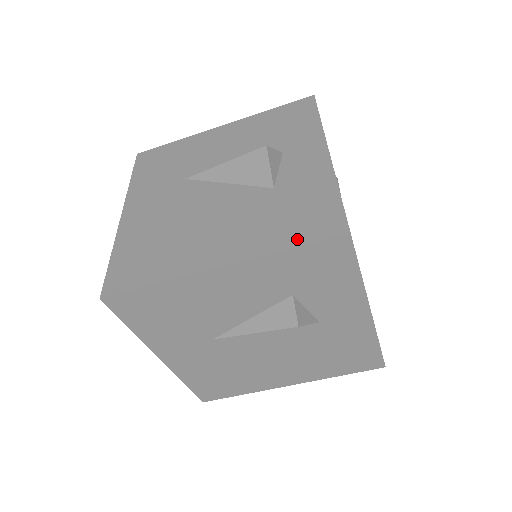
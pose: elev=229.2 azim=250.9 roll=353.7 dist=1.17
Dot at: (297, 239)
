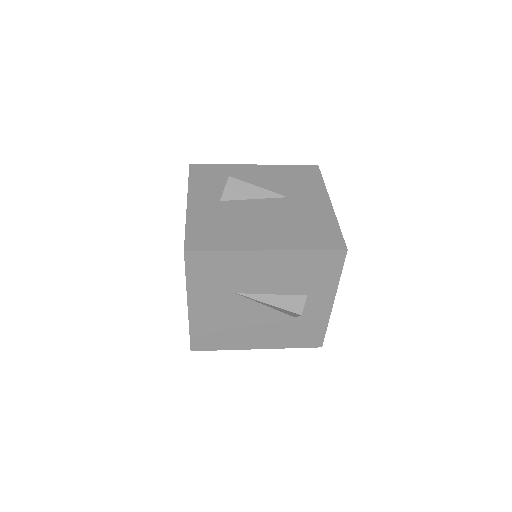
Dot at: (299, 345)
